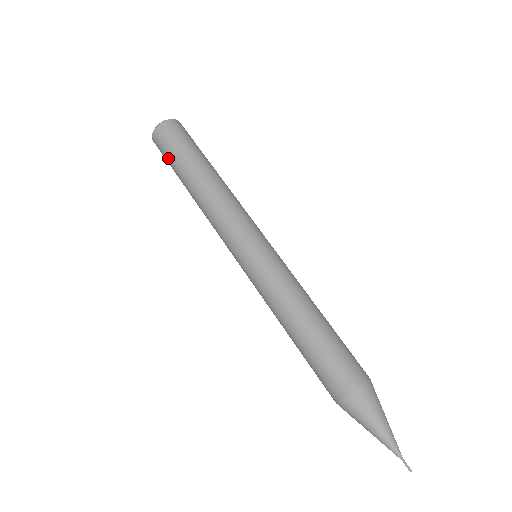
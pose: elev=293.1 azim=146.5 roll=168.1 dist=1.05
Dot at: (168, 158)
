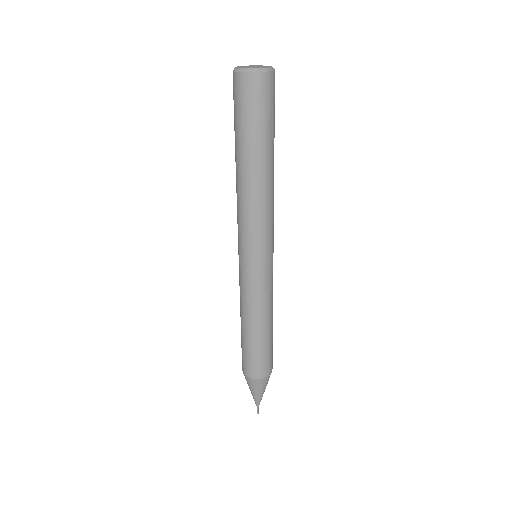
Dot at: (240, 117)
